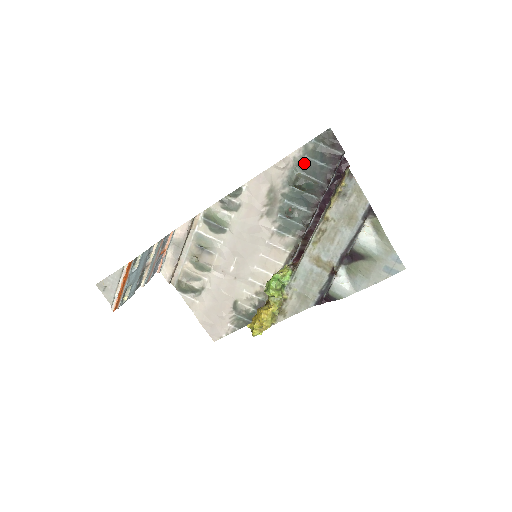
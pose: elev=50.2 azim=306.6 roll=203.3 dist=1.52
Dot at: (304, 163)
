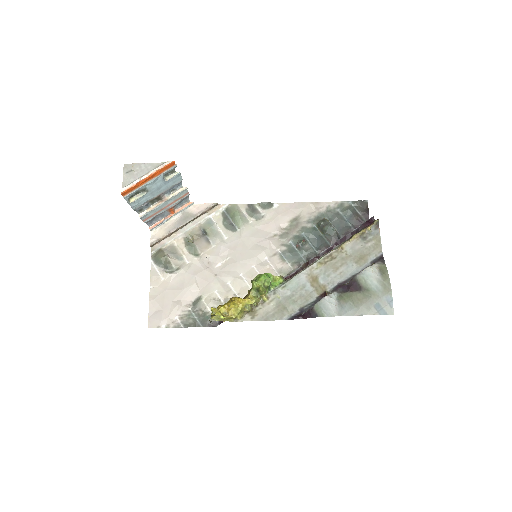
Dot at: (334, 214)
